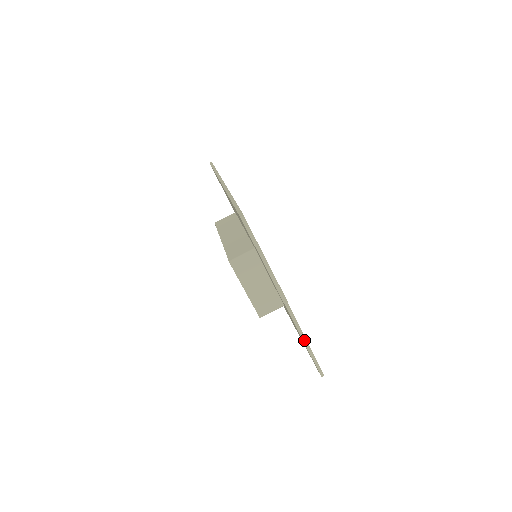
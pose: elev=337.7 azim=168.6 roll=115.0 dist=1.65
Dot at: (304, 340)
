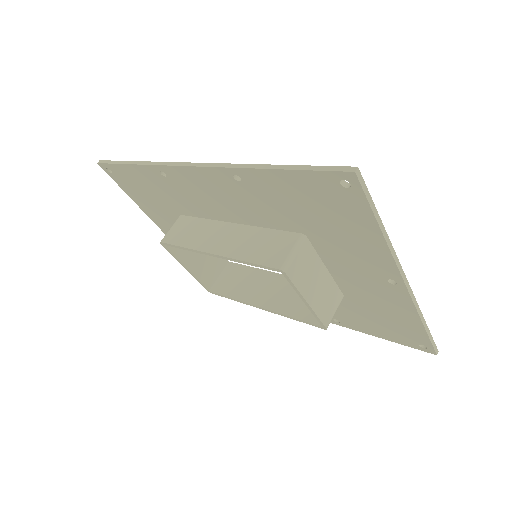
Dot at: (422, 320)
